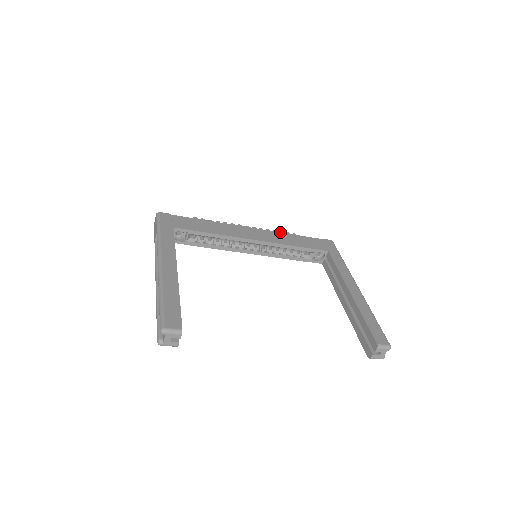
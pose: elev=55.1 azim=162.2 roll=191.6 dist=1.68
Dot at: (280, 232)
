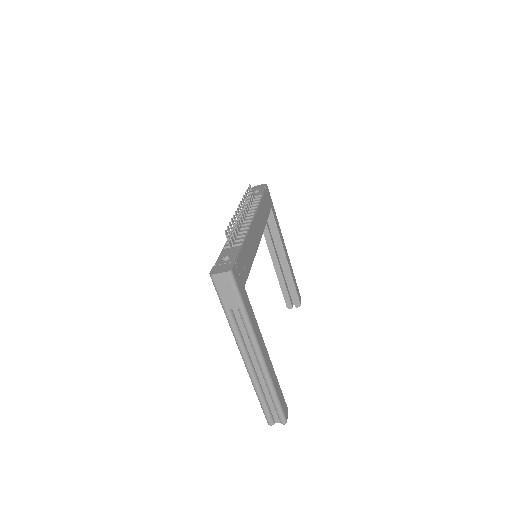
Dot at: (259, 206)
